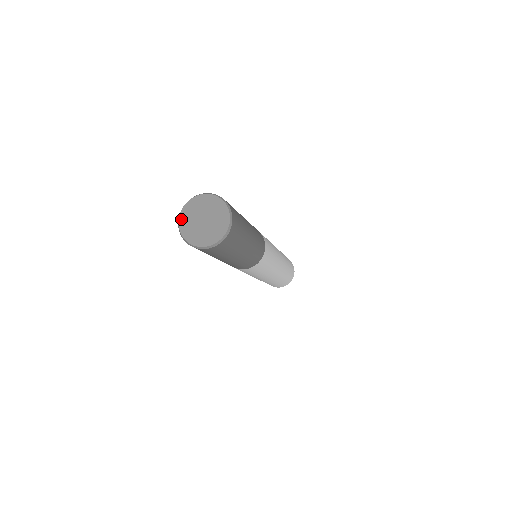
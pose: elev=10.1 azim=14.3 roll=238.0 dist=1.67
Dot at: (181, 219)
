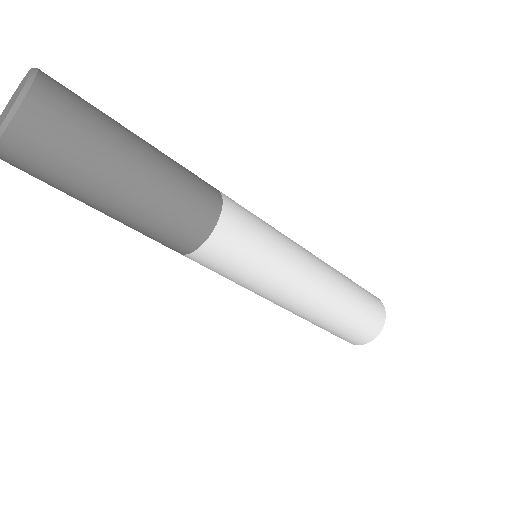
Dot at: (10, 100)
